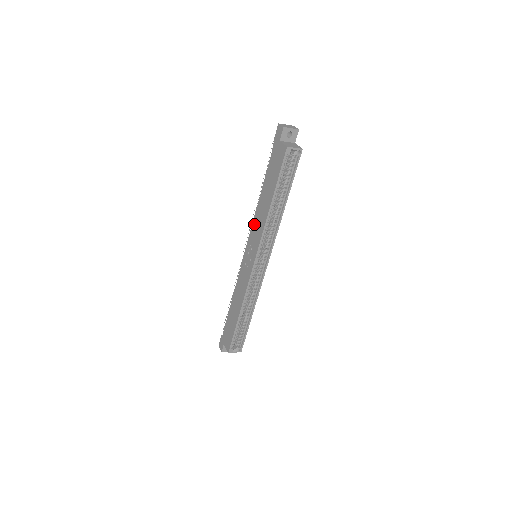
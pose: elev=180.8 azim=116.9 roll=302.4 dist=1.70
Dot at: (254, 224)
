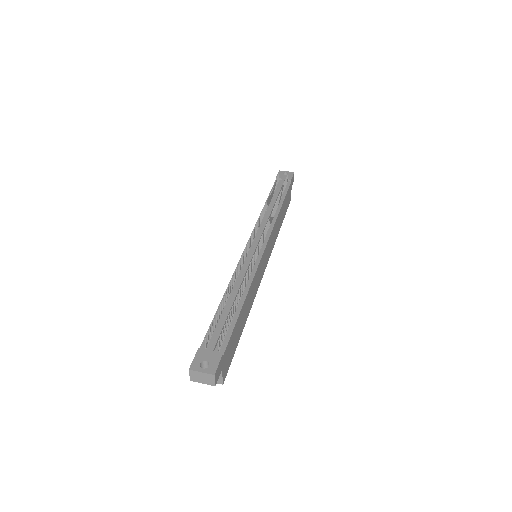
Dot at: occluded
